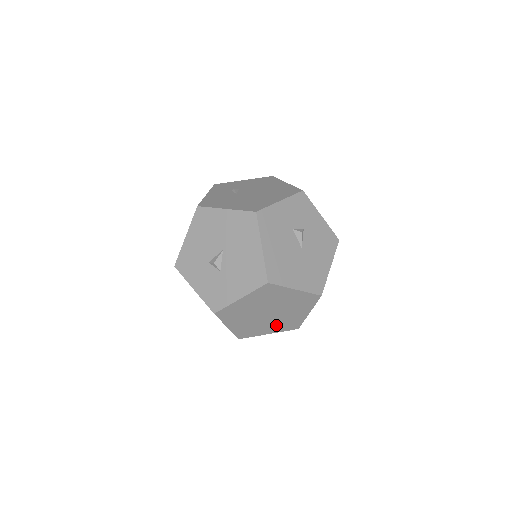
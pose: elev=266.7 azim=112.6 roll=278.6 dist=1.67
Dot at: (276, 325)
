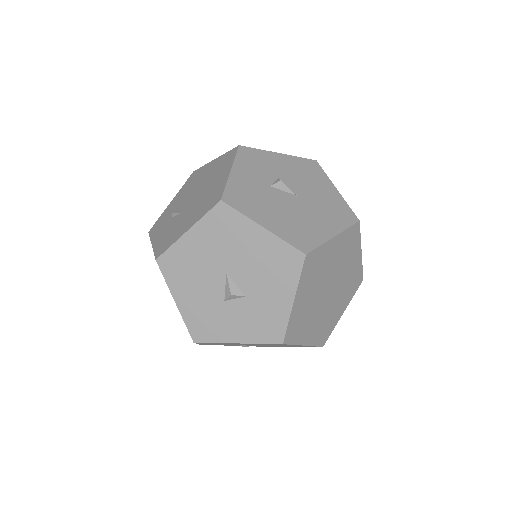
Dot at: (343, 296)
